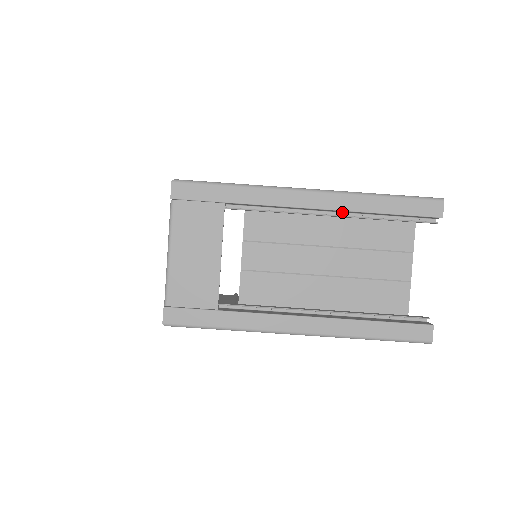
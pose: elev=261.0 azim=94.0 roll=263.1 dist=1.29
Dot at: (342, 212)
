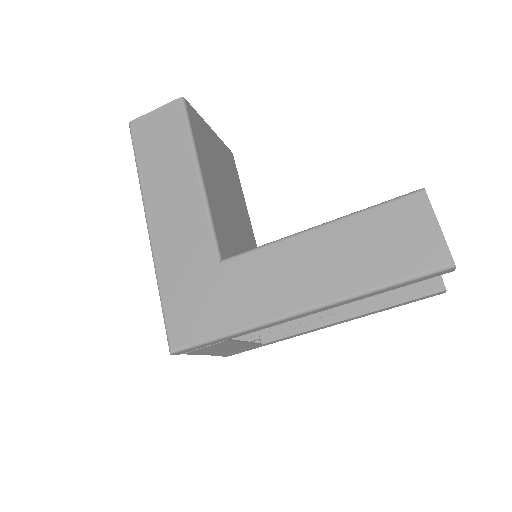
Dot at: occluded
